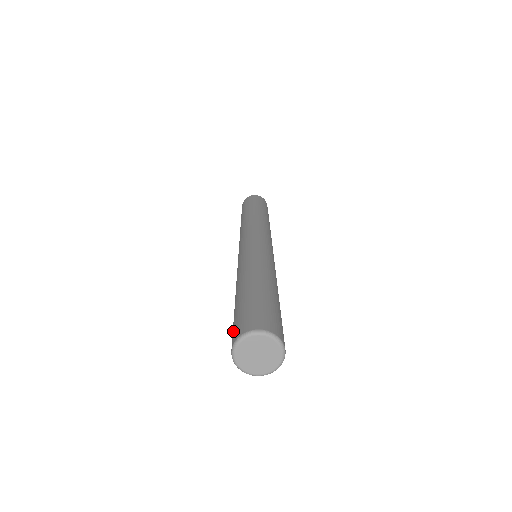
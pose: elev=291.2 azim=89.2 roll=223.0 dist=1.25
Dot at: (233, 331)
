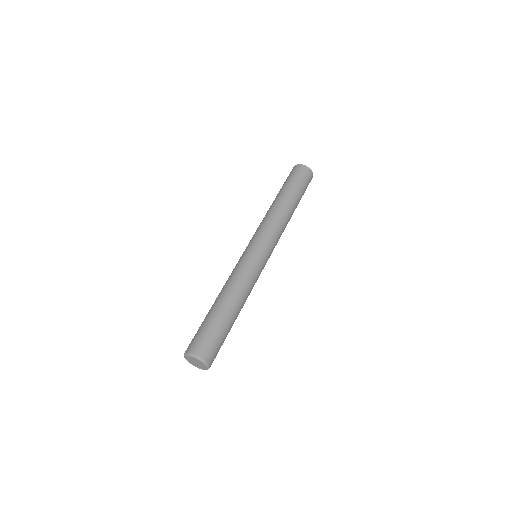
Dot at: (192, 340)
